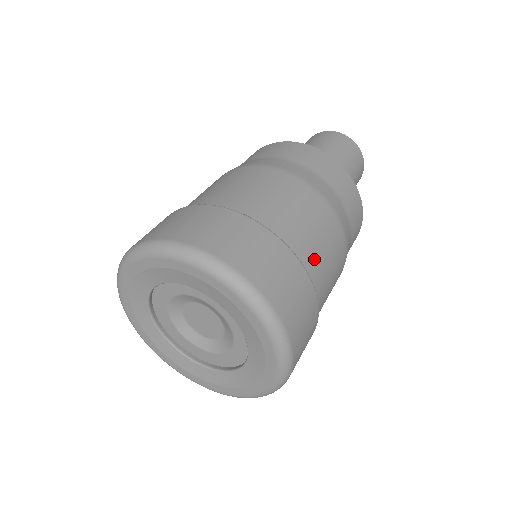
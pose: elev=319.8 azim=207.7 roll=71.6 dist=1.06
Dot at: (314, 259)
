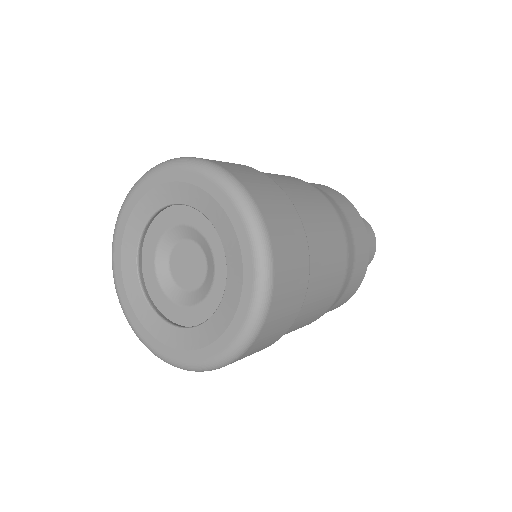
Dot at: (307, 216)
